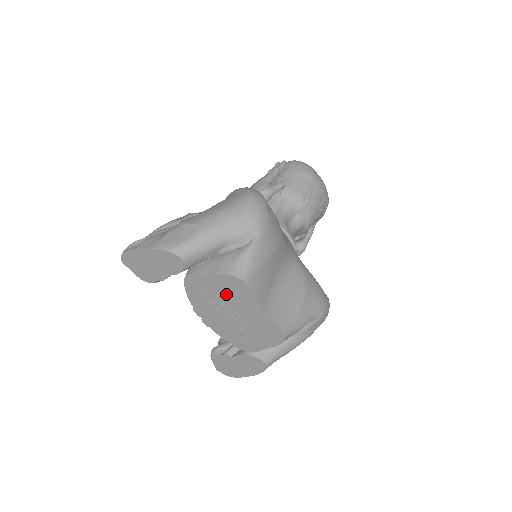
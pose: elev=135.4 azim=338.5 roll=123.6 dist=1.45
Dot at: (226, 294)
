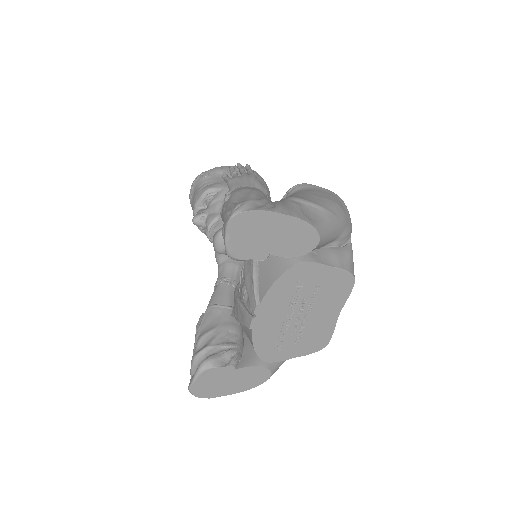
Dot at: (321, 292)
